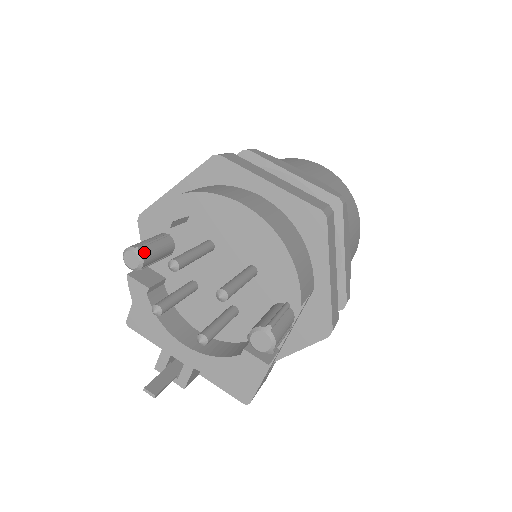
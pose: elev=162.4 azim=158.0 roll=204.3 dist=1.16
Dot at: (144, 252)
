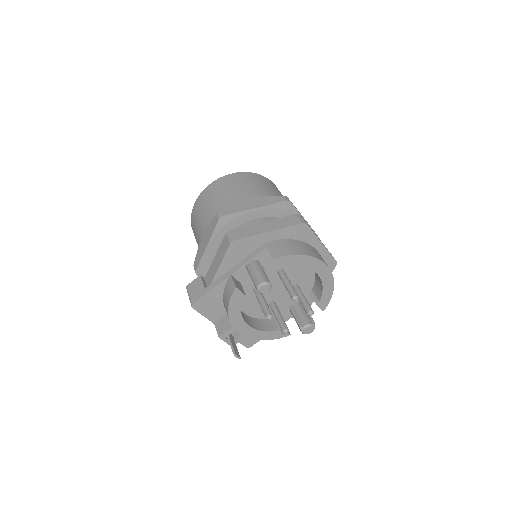
Dot at: (270, 284)
